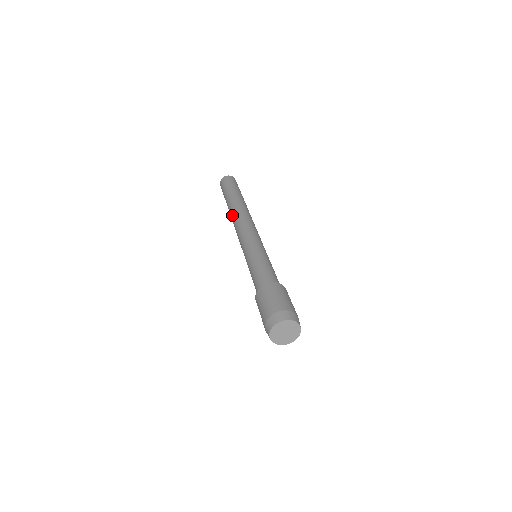
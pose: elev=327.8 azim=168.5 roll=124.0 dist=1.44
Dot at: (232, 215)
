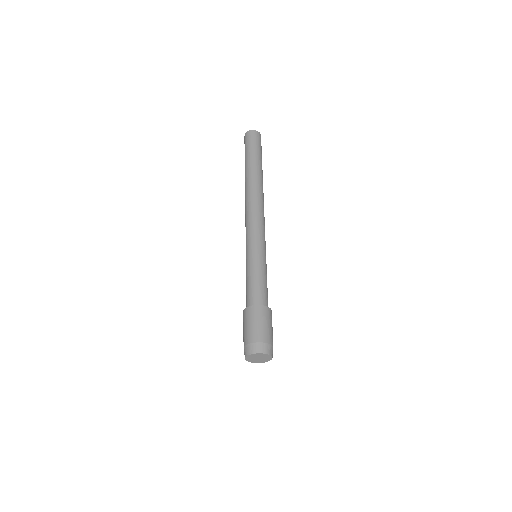
Dot at: occluded
